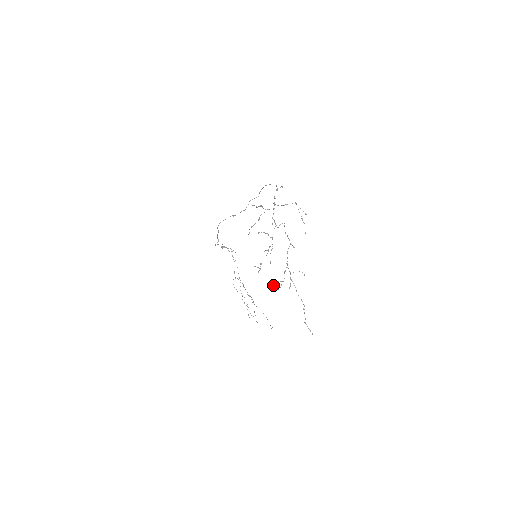
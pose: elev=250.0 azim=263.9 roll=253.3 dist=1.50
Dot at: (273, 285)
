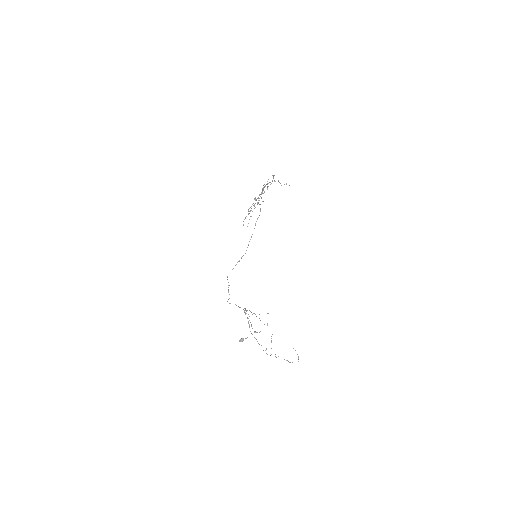
Dot at: occluded
